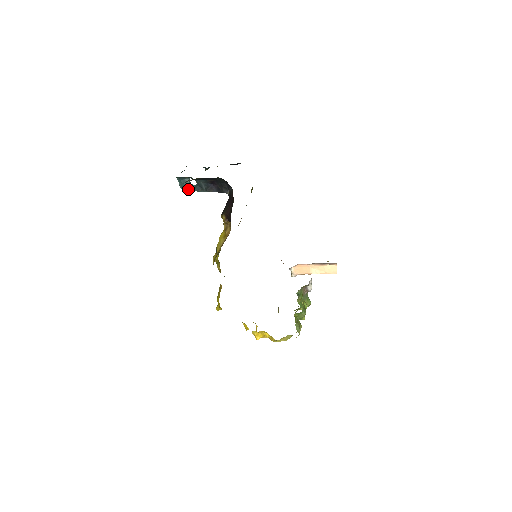
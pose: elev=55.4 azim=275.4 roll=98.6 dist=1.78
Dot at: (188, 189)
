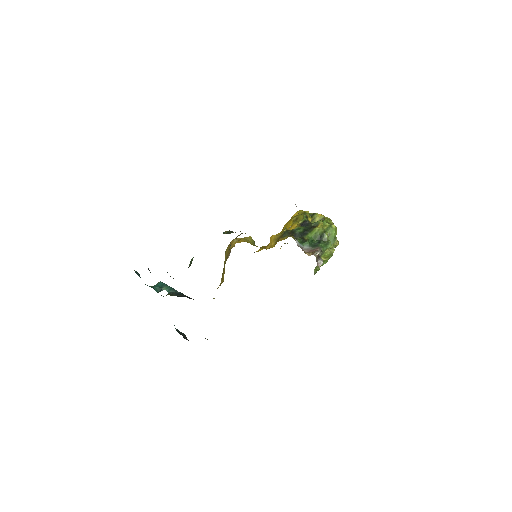
Dot at: occluded
